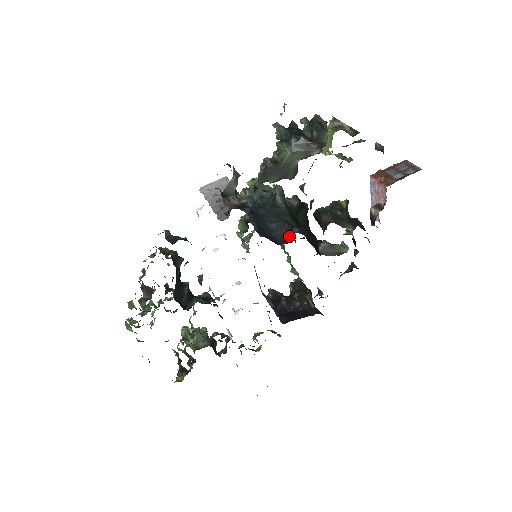
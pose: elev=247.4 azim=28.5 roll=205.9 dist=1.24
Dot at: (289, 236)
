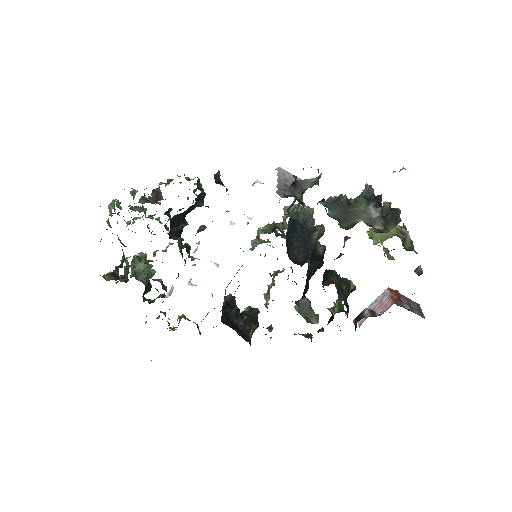
Dot at: (300, 262)
